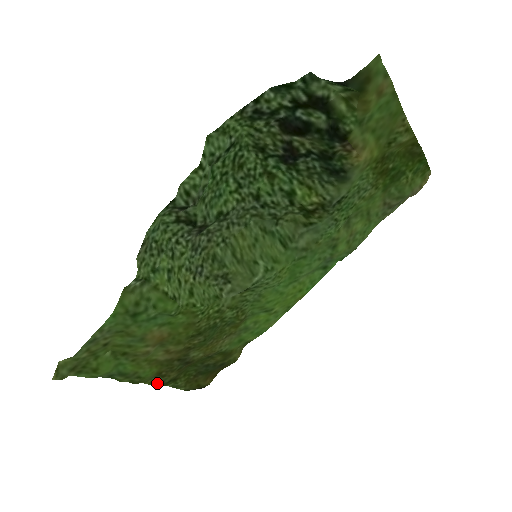
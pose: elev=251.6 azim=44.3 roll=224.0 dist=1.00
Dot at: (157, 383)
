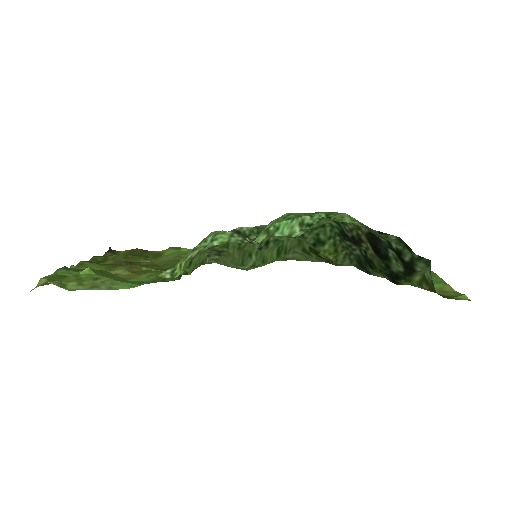
Dot at: (91, 262)
